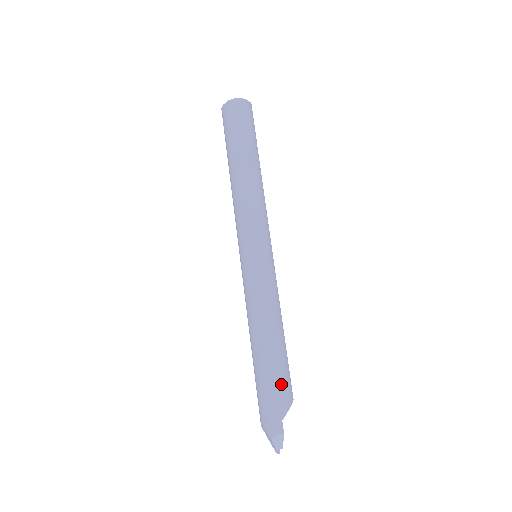
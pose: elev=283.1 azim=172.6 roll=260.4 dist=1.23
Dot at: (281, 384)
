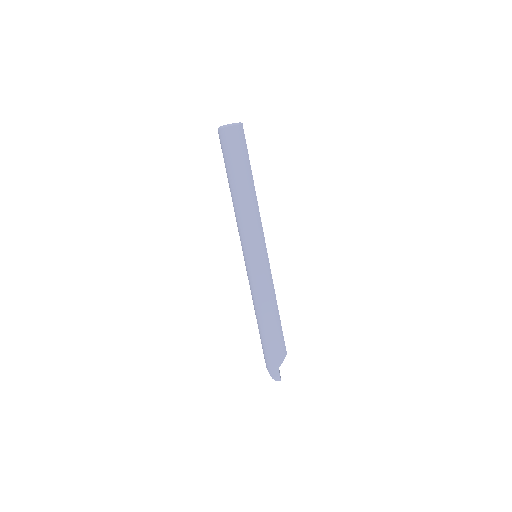
Dot at: (277, 347)
